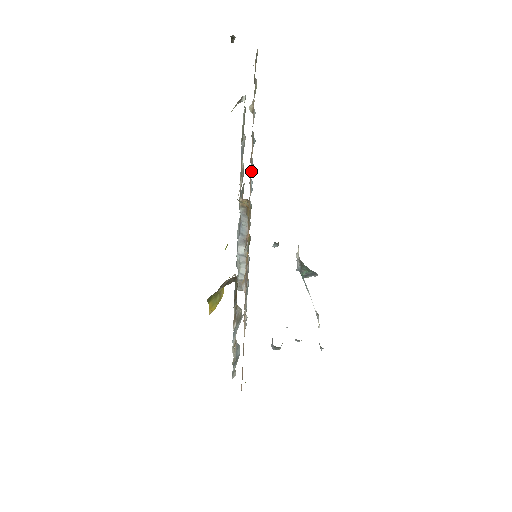
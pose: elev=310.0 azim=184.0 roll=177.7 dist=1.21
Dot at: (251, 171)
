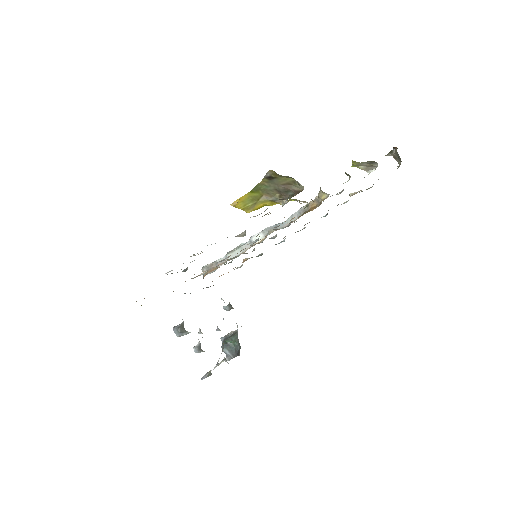
Dot at: (304, 225)
